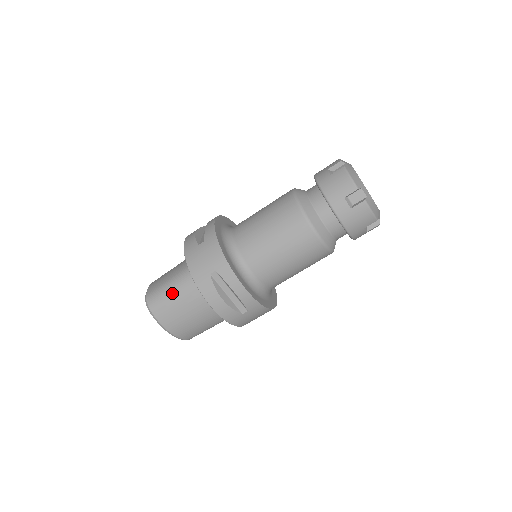
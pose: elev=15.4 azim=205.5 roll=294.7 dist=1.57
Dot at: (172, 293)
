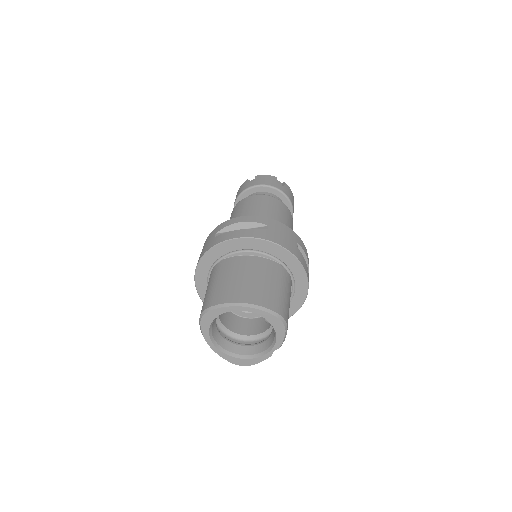
Dot at: (211, 285)
